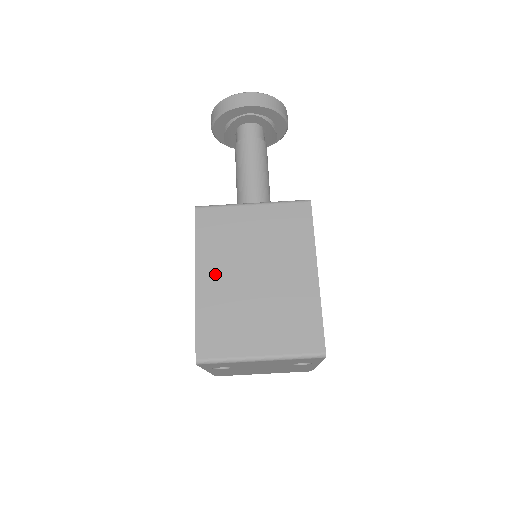
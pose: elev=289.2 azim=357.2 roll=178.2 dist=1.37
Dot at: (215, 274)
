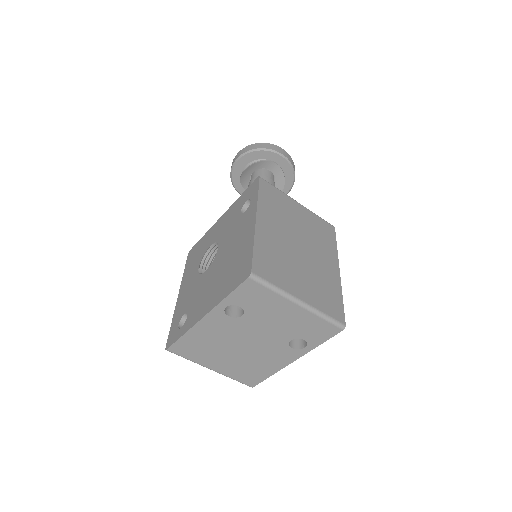
Dot at: (271, 225)
